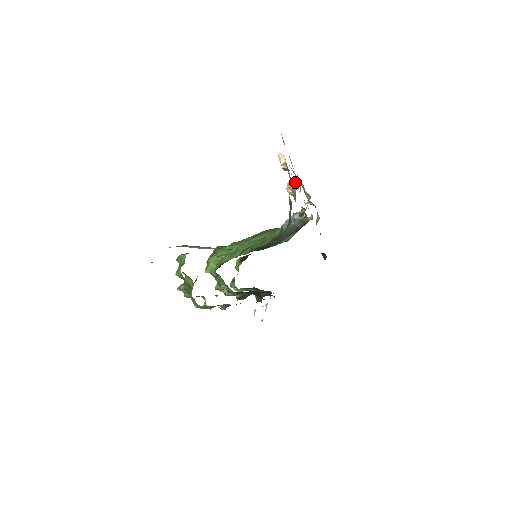
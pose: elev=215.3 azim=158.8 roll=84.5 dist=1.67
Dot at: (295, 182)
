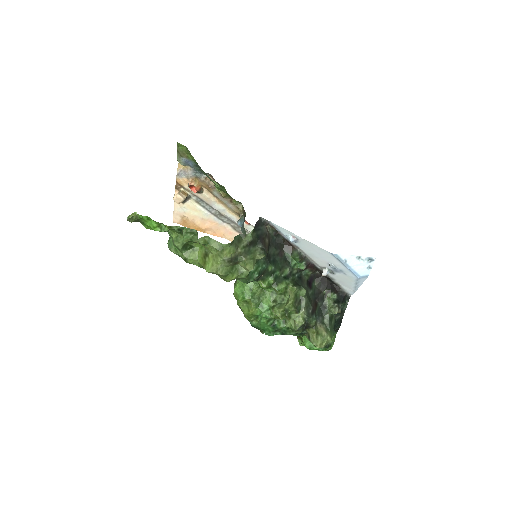
Dot at: (178, 165)
